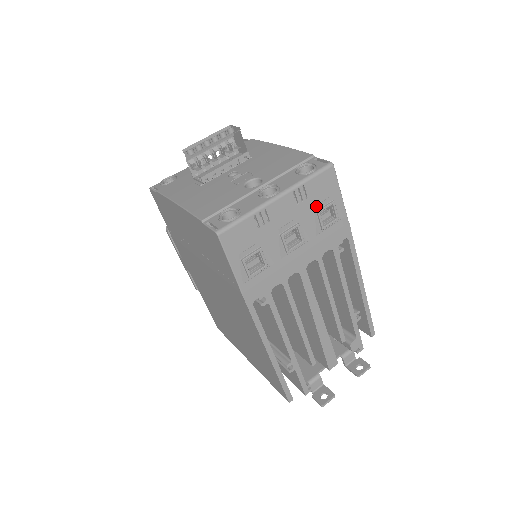
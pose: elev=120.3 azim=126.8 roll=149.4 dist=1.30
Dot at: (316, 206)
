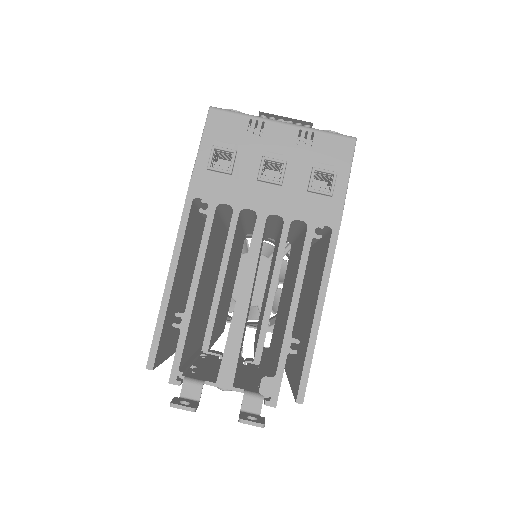
Dot at: (315, 163)
